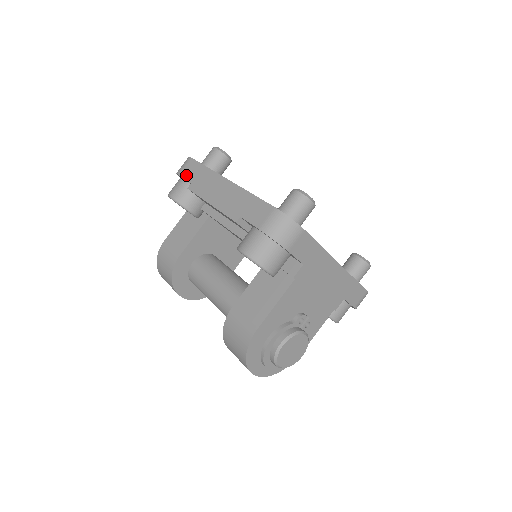
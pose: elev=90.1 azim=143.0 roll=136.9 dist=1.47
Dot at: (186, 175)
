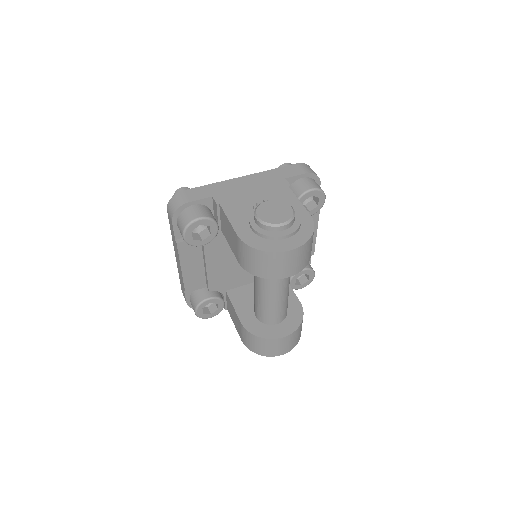
Dot at: (184, 295)
